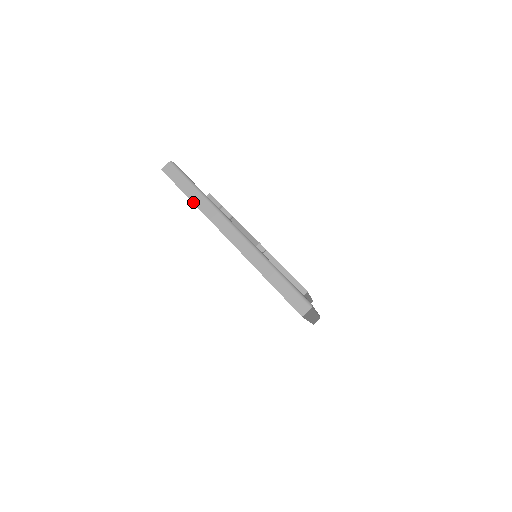
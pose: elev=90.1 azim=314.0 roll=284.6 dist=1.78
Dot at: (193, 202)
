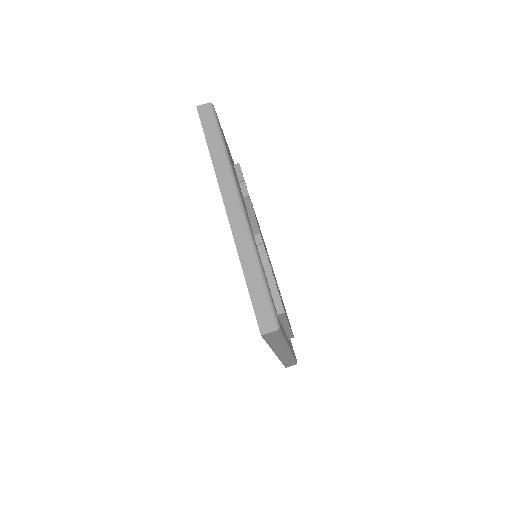
Dot at: (210, 153)
